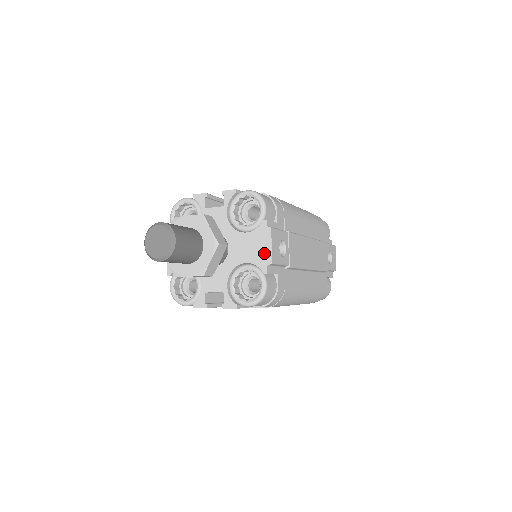
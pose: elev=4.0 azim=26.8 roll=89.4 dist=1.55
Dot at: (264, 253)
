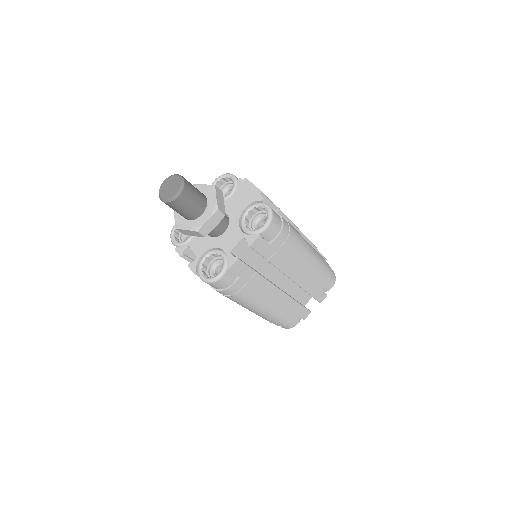
Dot at: (252, 192)
